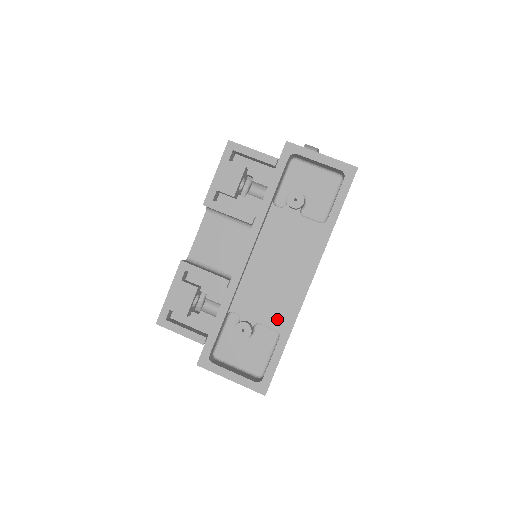
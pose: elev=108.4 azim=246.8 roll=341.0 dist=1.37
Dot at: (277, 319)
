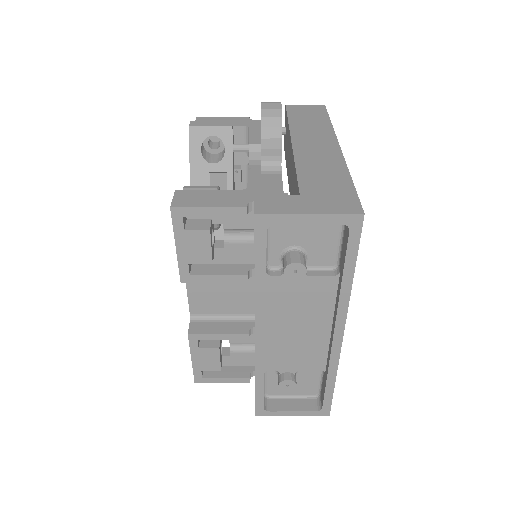
Dot at: (317, 363)
